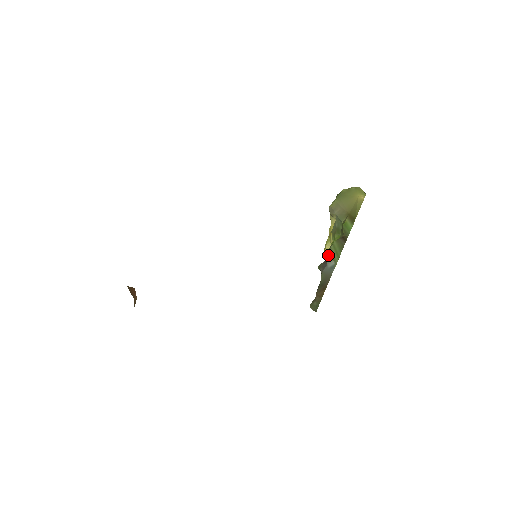
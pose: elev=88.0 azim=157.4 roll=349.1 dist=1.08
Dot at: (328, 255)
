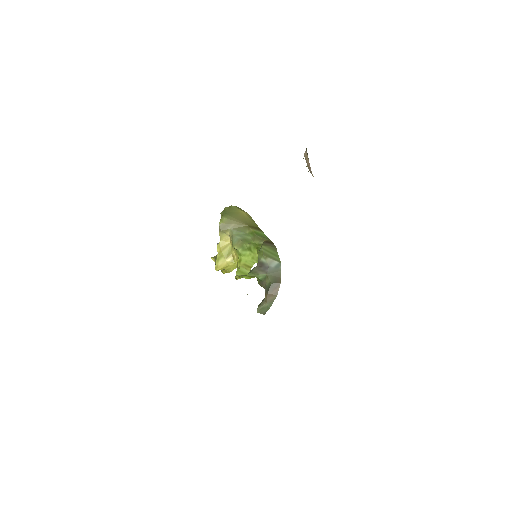
Dot at: (265, 258)
